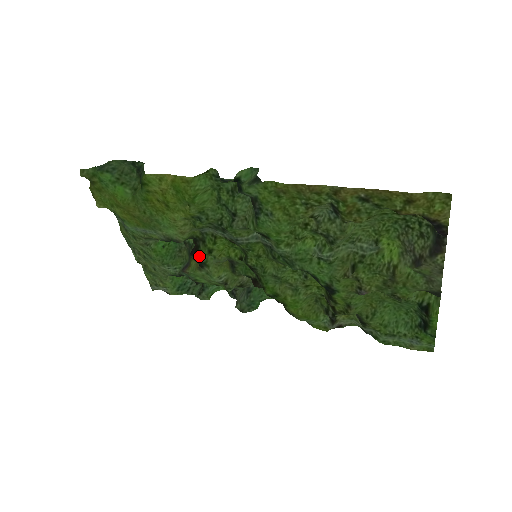
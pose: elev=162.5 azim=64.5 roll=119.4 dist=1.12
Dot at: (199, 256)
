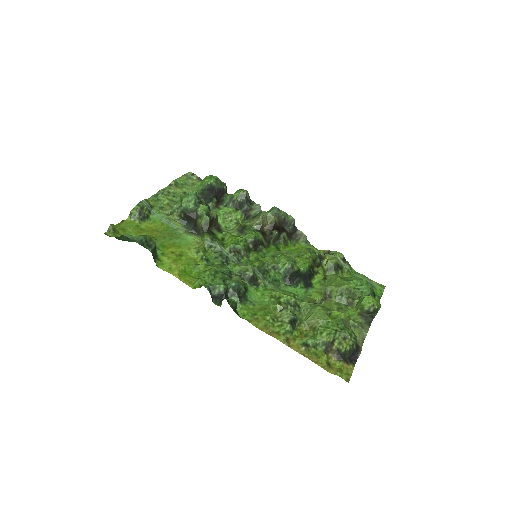
Dot at: (216, 234)
